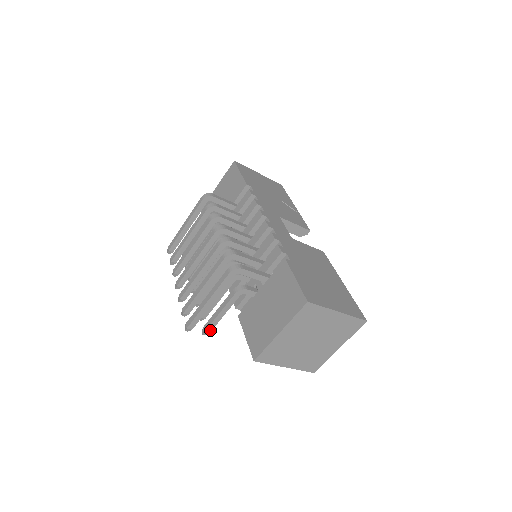
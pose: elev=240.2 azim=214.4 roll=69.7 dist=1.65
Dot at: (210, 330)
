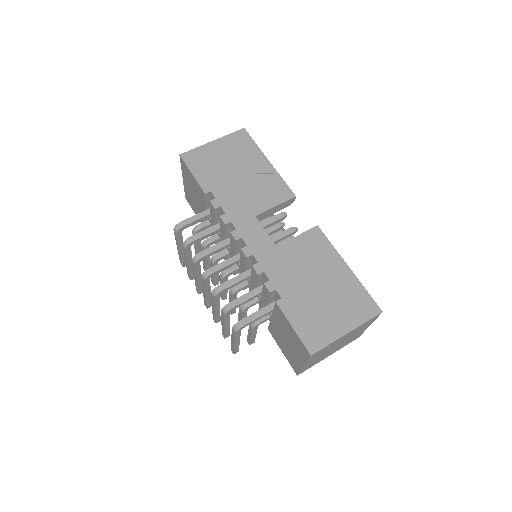
Dot at: (253, 342)
